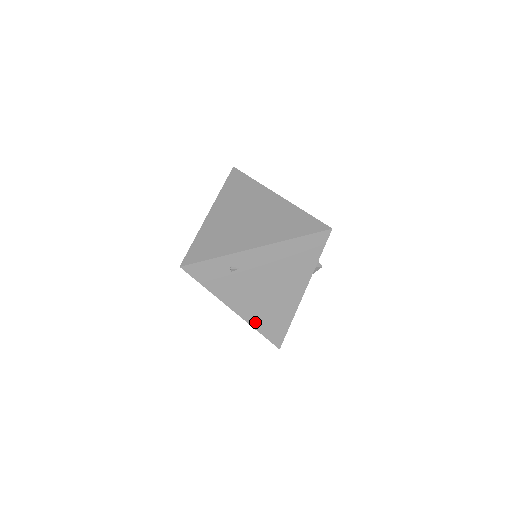
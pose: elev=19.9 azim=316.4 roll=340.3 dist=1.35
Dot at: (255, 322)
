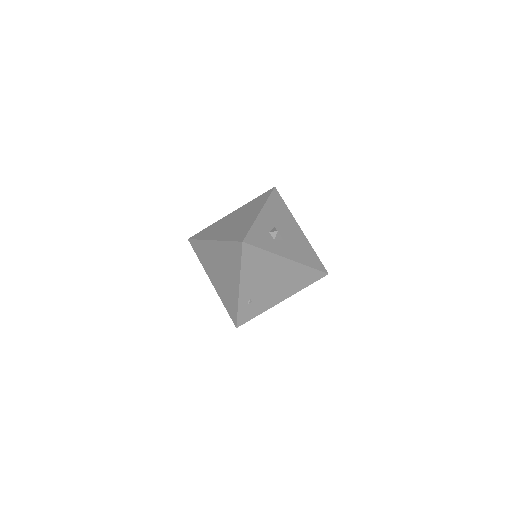
Dot at: (297, 289)
